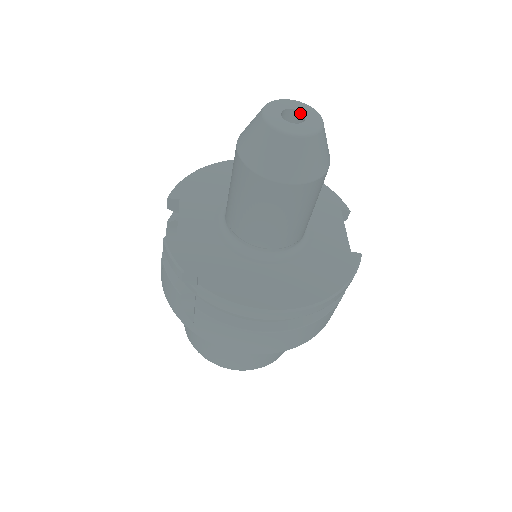
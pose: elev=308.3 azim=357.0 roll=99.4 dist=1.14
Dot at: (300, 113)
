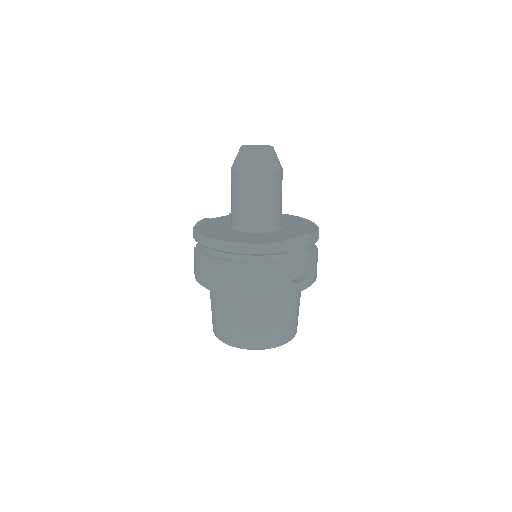
Dot at: occluded
